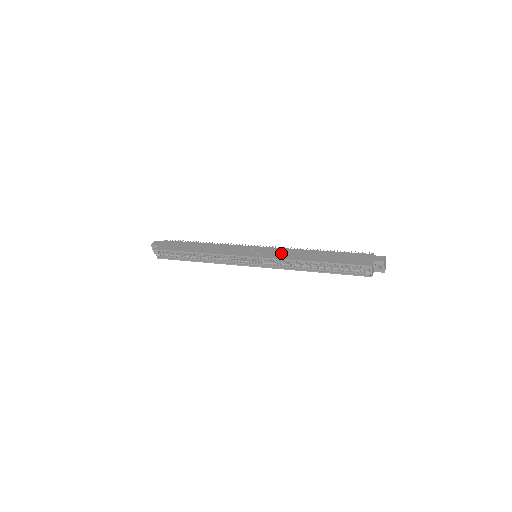
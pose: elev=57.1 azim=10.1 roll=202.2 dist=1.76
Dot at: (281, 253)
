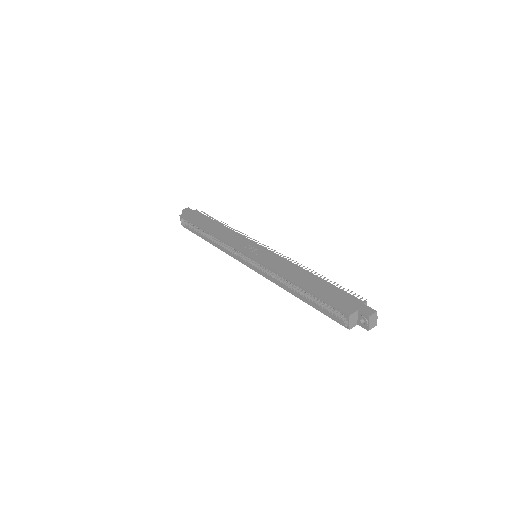
Dot at: (275, 262)
